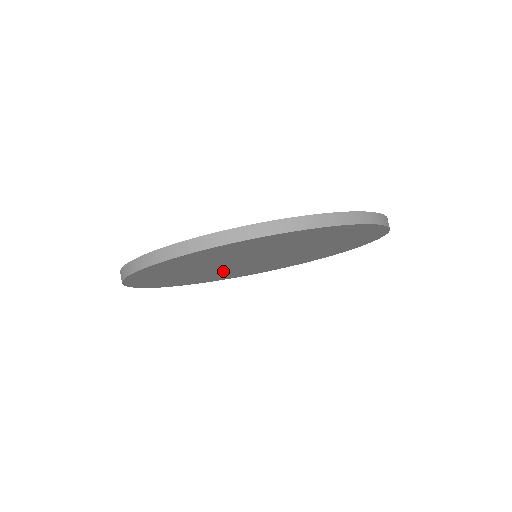
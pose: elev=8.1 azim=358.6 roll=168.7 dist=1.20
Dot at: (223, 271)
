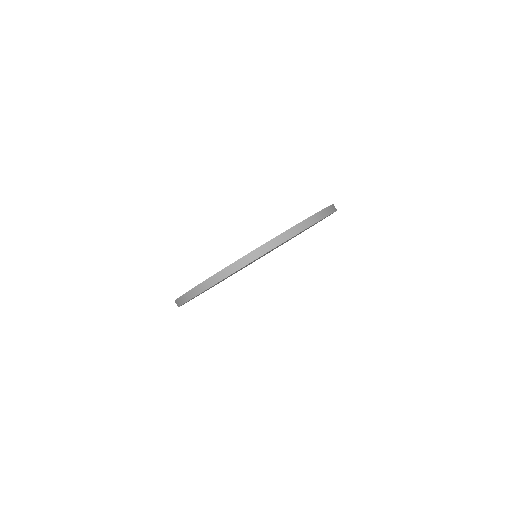
Dot at: occluded
